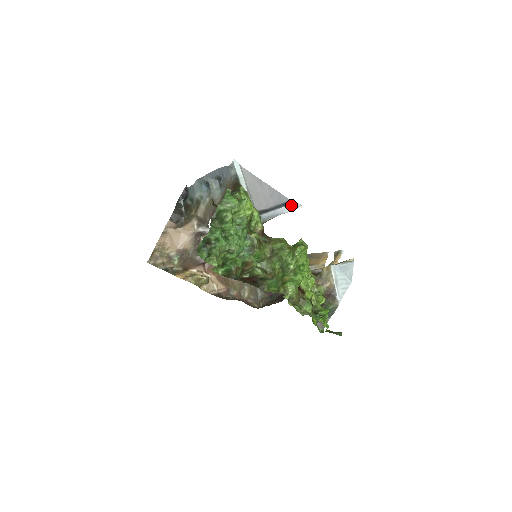
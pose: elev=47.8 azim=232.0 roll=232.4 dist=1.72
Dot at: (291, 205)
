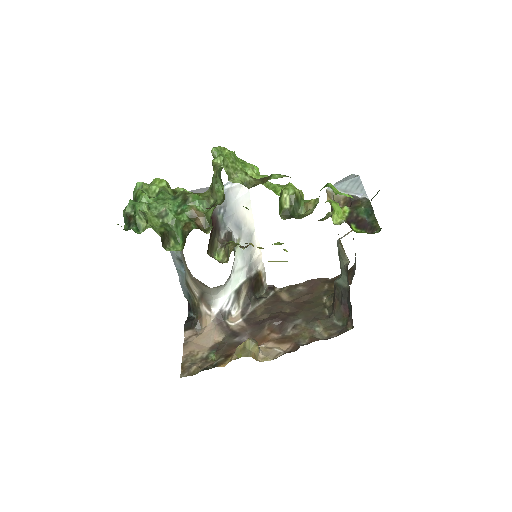
Dot at: occluded
